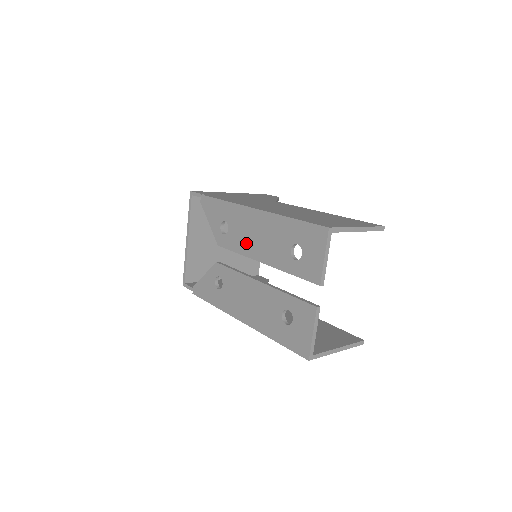
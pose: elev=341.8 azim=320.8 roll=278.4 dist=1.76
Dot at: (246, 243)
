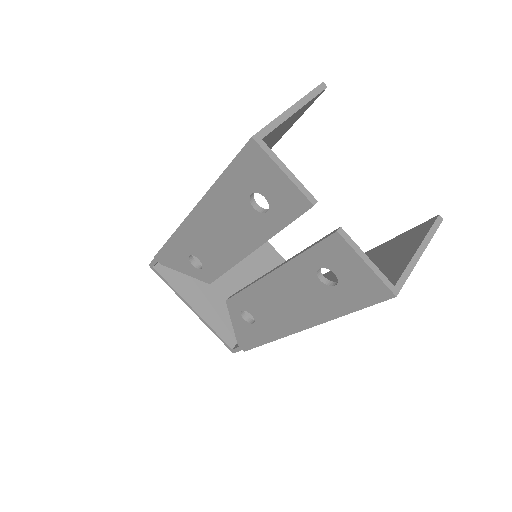
Dot at: (221, 253)
